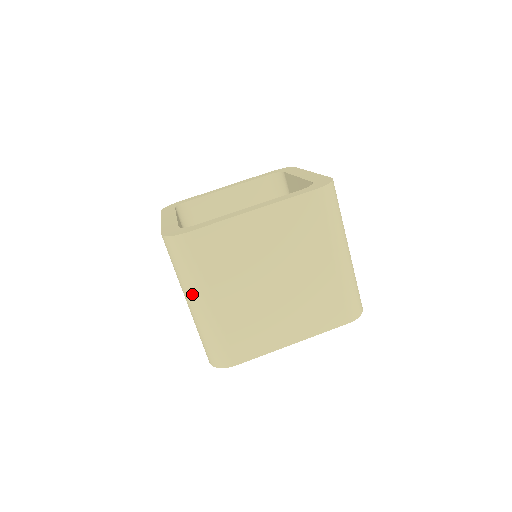
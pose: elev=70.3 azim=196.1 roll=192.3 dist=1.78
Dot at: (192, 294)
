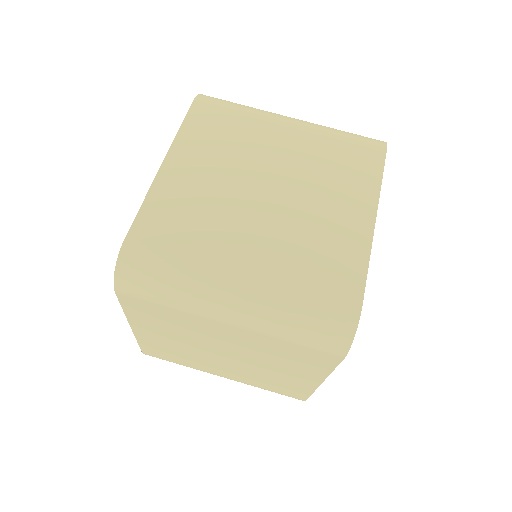
Dot at: (212, 295)
